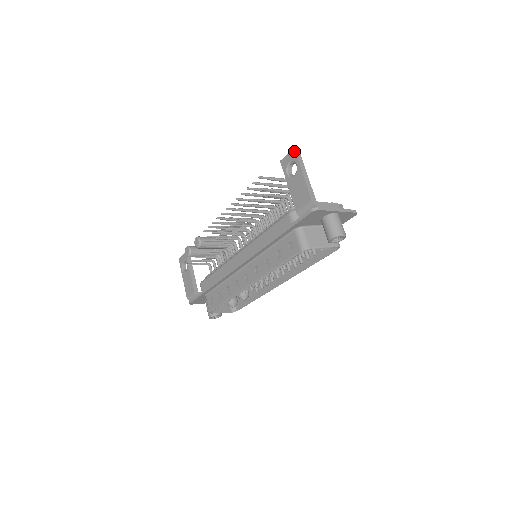
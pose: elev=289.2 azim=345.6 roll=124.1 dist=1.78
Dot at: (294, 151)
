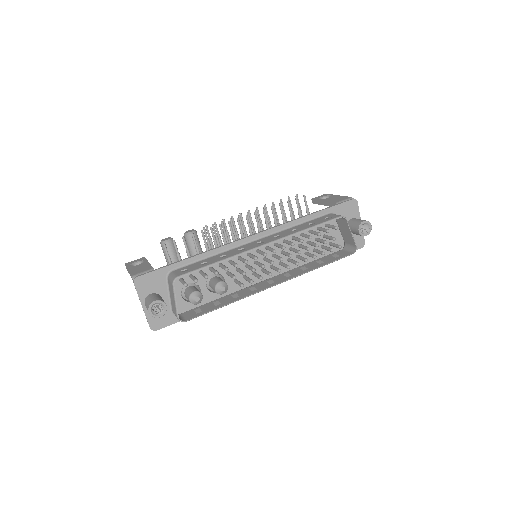
Dot at: (327, 194)
